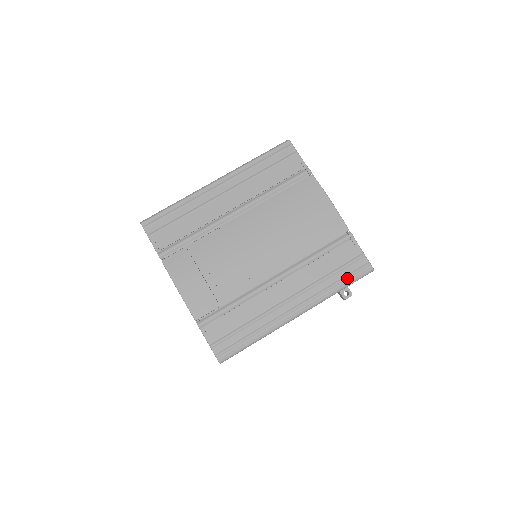
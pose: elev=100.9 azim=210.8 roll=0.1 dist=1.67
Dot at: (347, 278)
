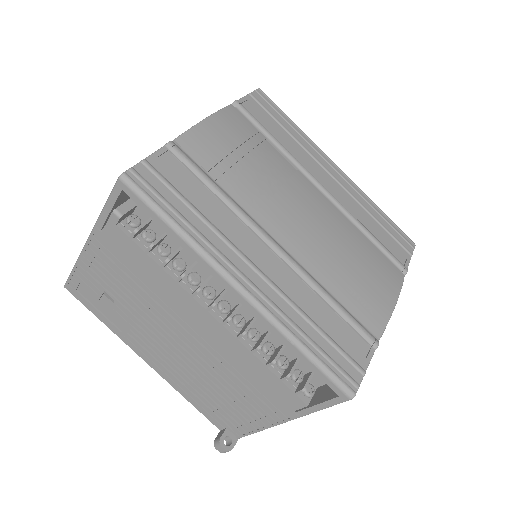
Dot at: (324, 355)
